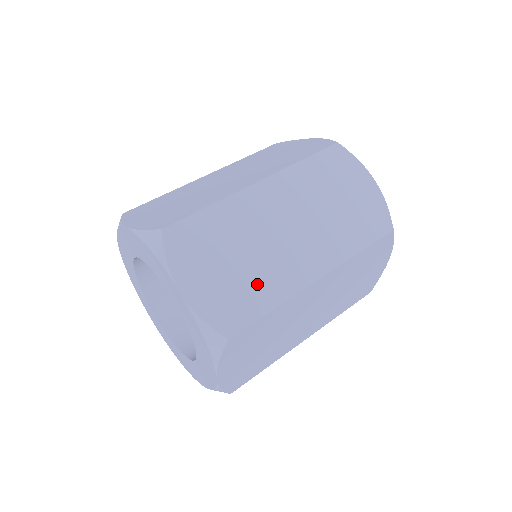
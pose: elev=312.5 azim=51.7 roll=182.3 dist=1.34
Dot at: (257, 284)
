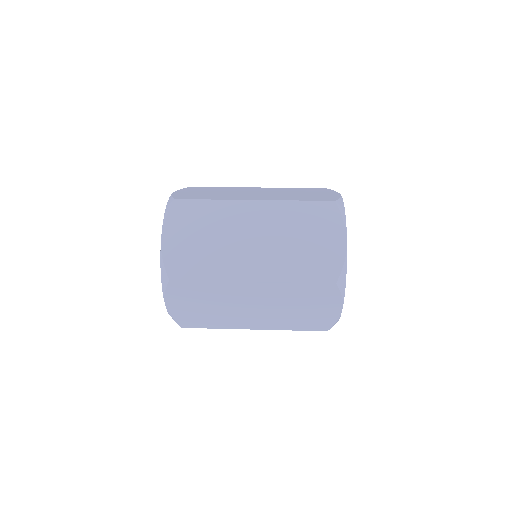
Dot at: (214, 196)
